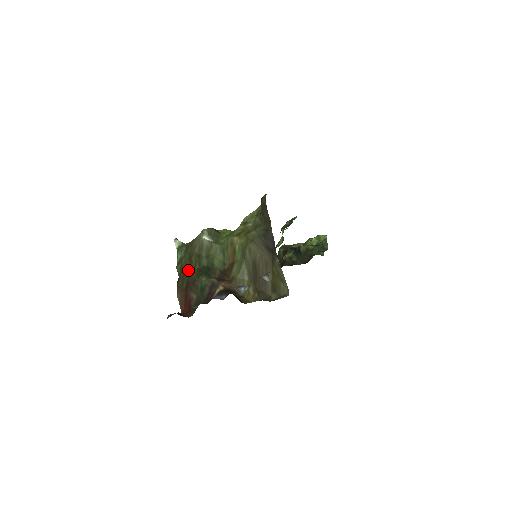
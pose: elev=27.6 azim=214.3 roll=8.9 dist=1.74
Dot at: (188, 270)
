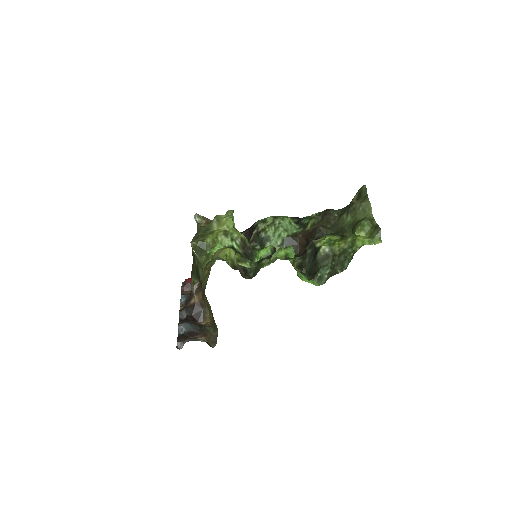
Dot at: occluded
